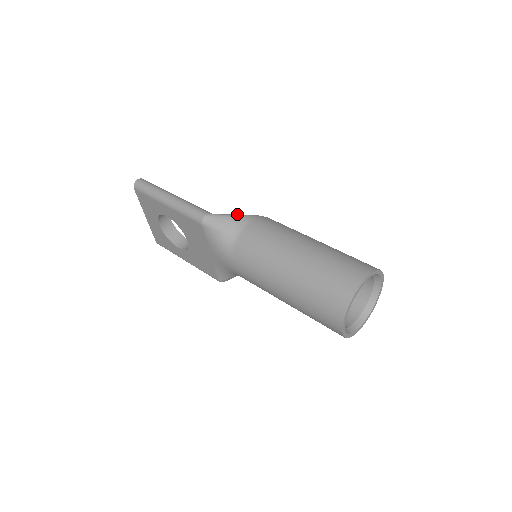
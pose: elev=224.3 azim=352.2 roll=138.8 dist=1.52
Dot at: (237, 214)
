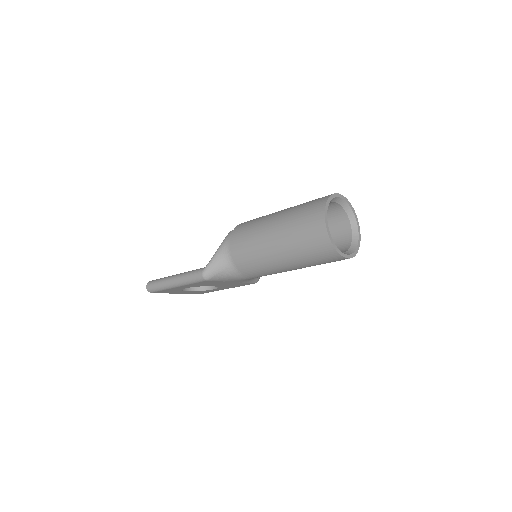
Dot at: (217, 250)
